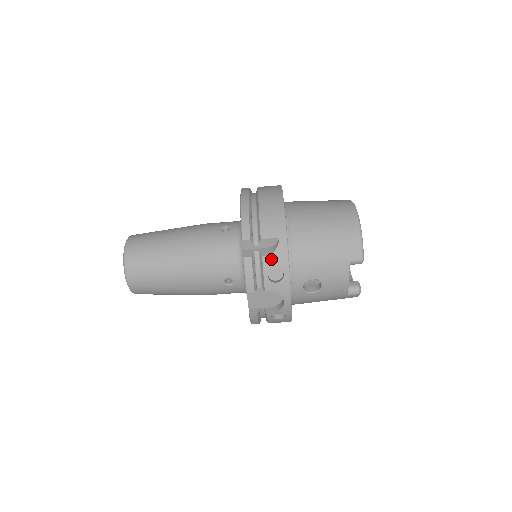
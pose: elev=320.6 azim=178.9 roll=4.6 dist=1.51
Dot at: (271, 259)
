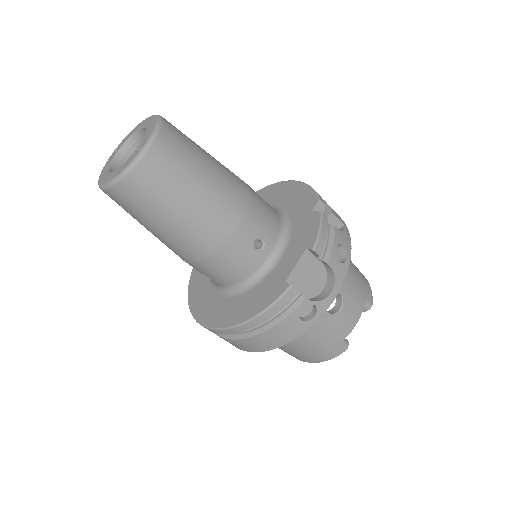
Dot at: (341, 235)
